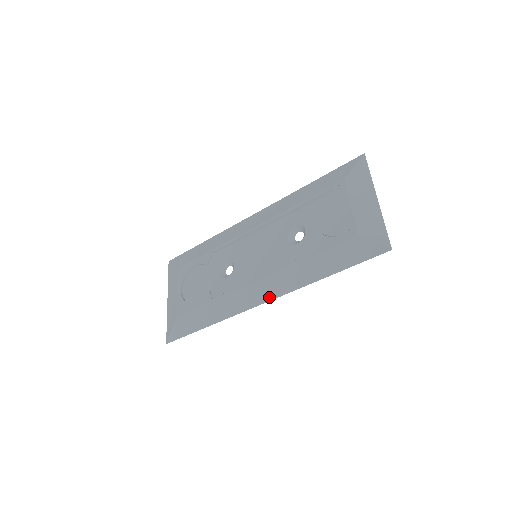
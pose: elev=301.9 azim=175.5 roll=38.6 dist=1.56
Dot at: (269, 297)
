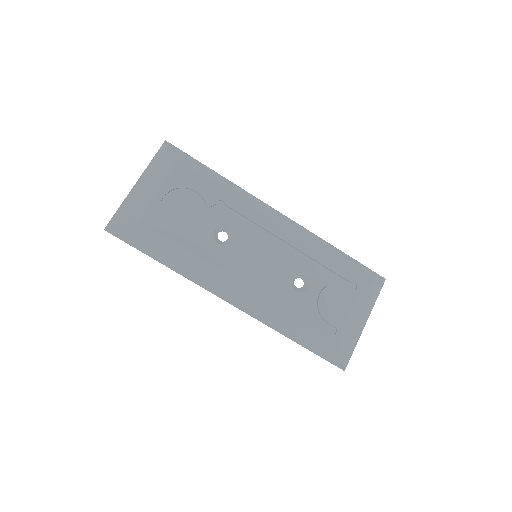
Dot at: (241, 306)
